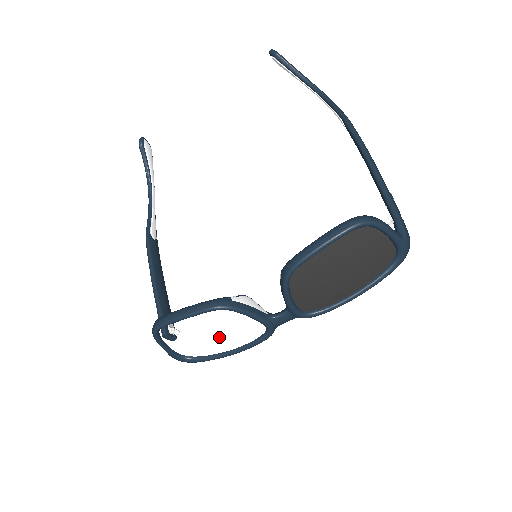
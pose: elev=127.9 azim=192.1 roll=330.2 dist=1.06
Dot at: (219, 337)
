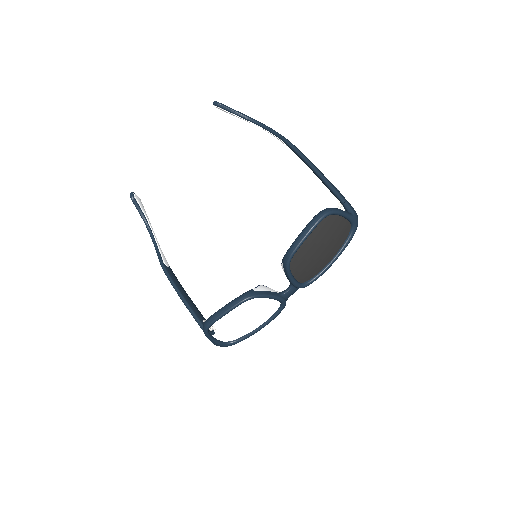
Dot at: (250, 319)
